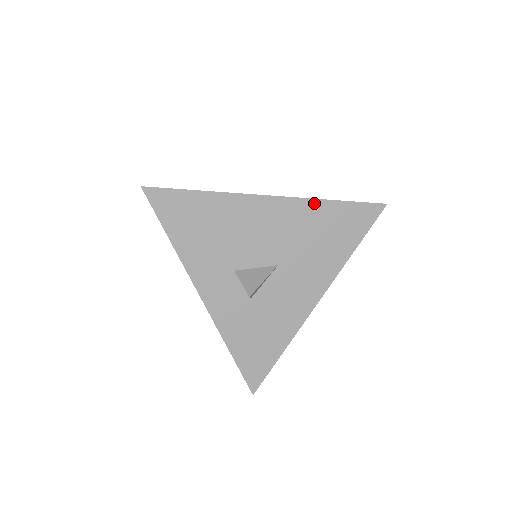
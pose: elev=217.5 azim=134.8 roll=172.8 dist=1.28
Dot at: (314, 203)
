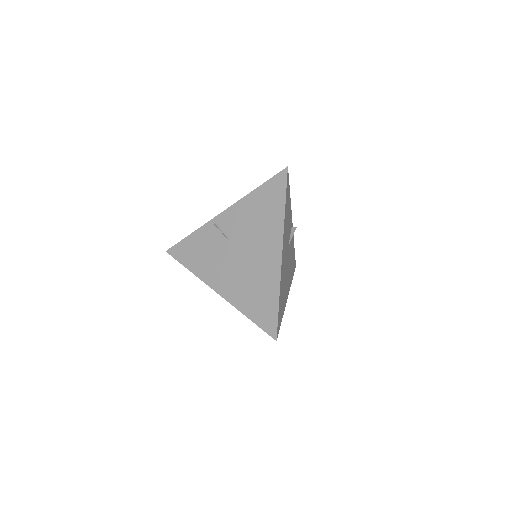
Dot at: (239, 308)
